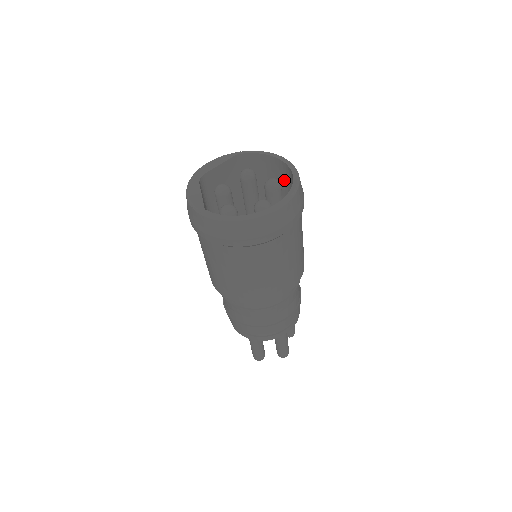
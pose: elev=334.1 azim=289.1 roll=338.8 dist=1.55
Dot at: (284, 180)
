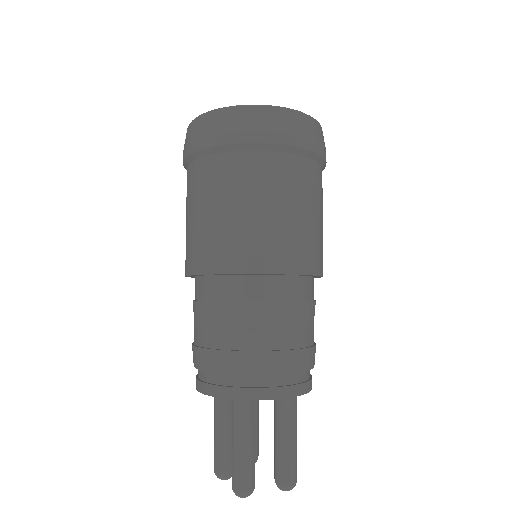
Dot at: occluded
